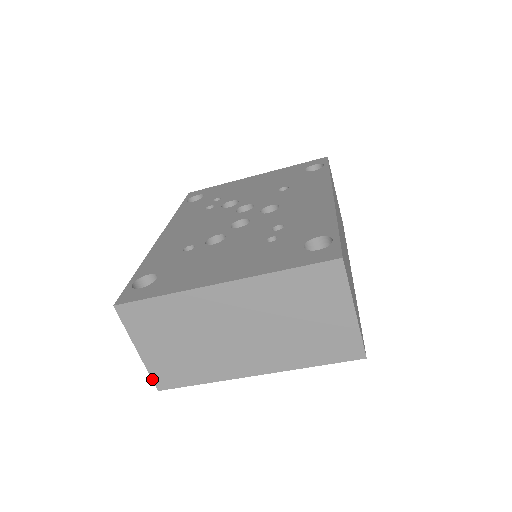
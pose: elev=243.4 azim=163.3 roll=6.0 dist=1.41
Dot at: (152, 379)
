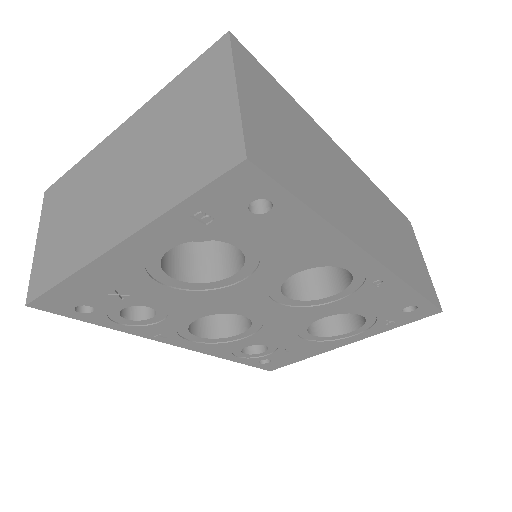
Dot at: (29, 286)
